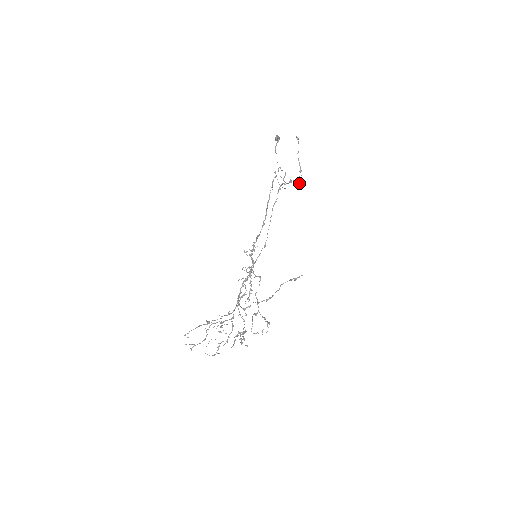
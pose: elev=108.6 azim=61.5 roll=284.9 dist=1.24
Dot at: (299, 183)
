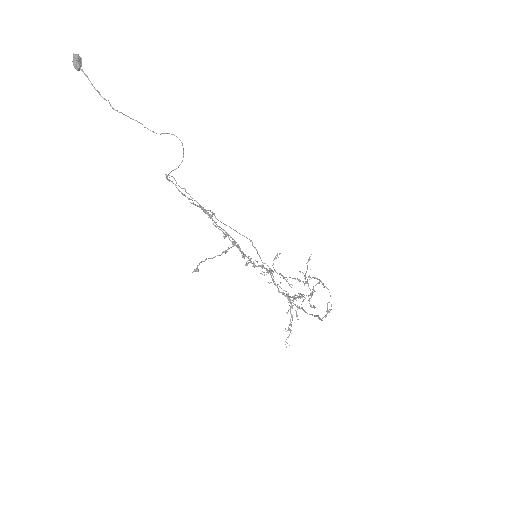
Dot at: (232, 243)
